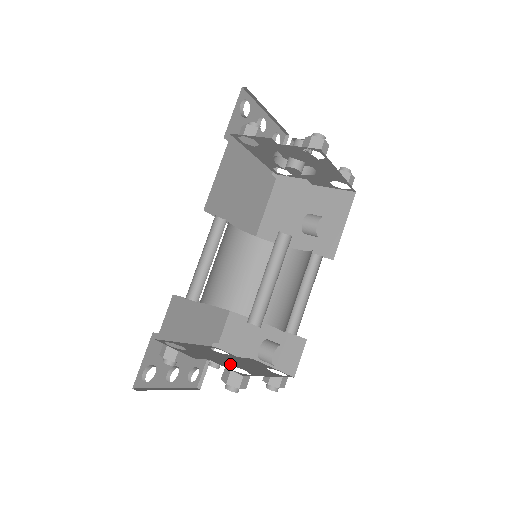
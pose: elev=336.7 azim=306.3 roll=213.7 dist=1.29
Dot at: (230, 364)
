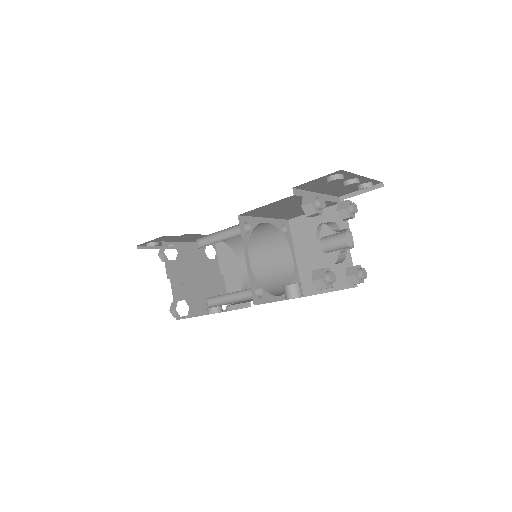
Dot at: (185, 297)
